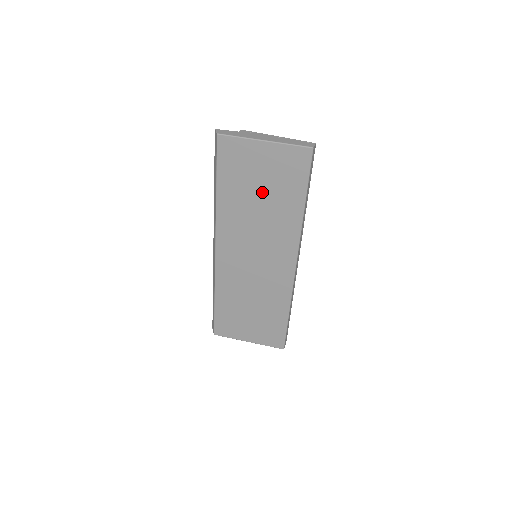
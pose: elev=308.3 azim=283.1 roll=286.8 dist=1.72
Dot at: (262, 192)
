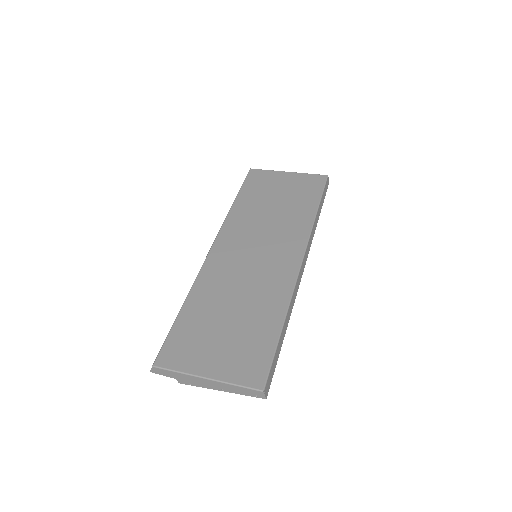
Dot at: (278, 201)
